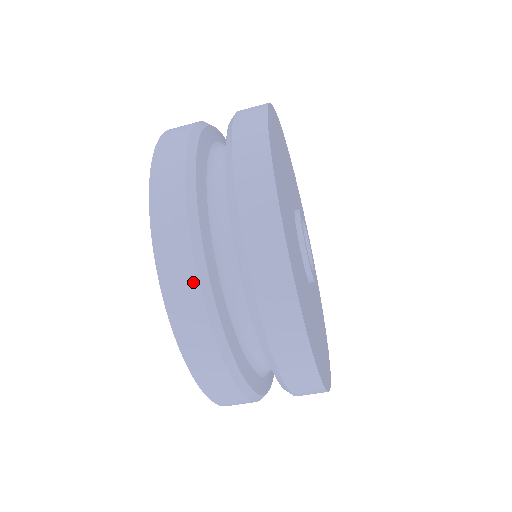
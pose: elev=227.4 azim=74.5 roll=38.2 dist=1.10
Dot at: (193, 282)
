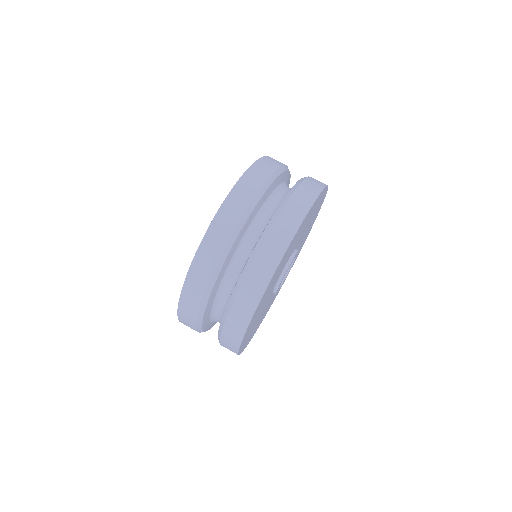
Dot at: occluded
